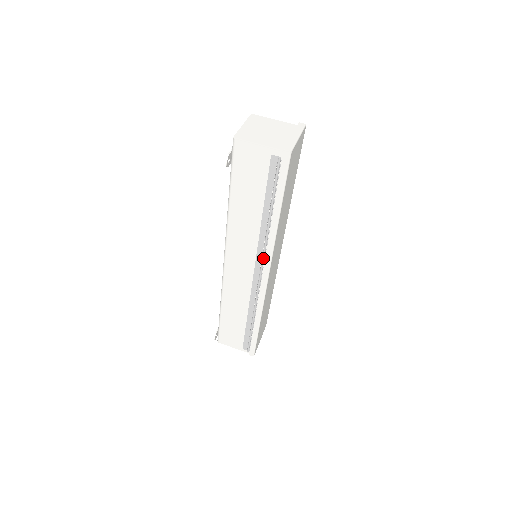
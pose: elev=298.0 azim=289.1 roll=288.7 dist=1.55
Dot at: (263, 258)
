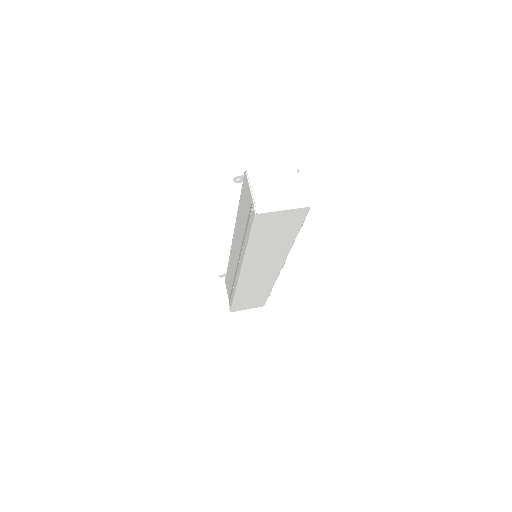
Dot at: (239, 260)
